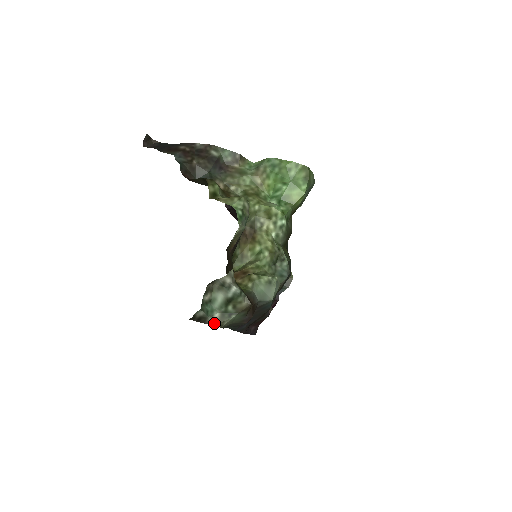
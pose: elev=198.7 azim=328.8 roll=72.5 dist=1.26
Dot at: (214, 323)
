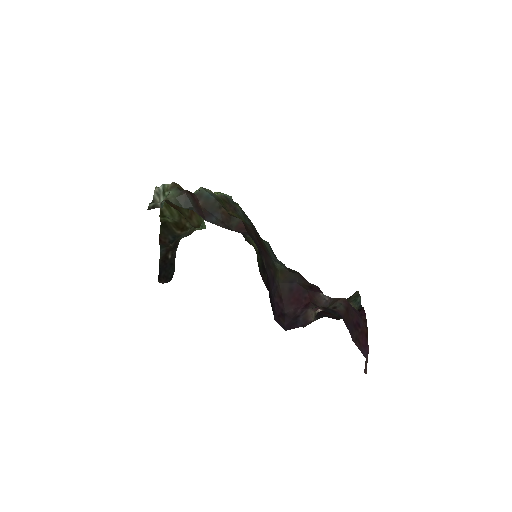
Dot at: occluded
